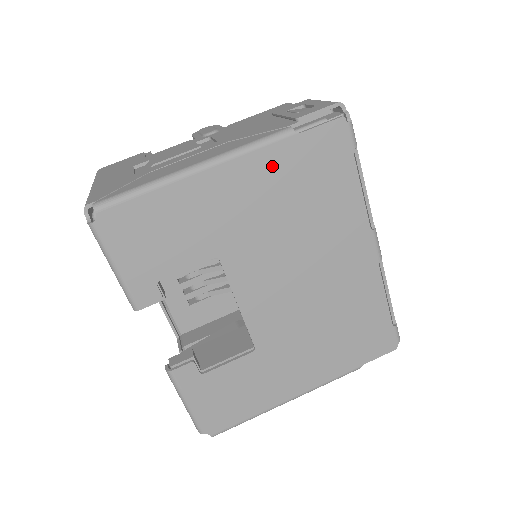
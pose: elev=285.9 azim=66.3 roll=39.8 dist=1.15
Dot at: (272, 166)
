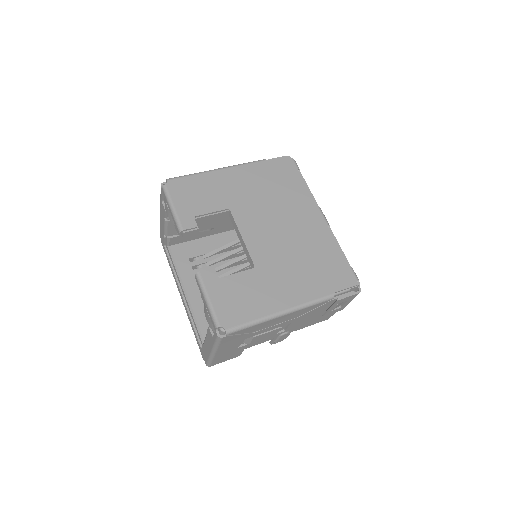
Dot at: (256, 171)
